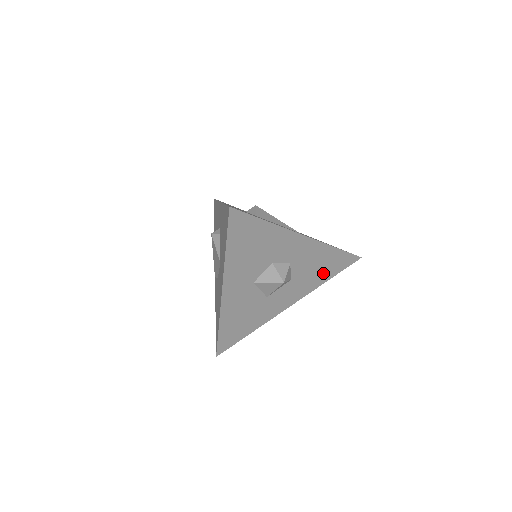
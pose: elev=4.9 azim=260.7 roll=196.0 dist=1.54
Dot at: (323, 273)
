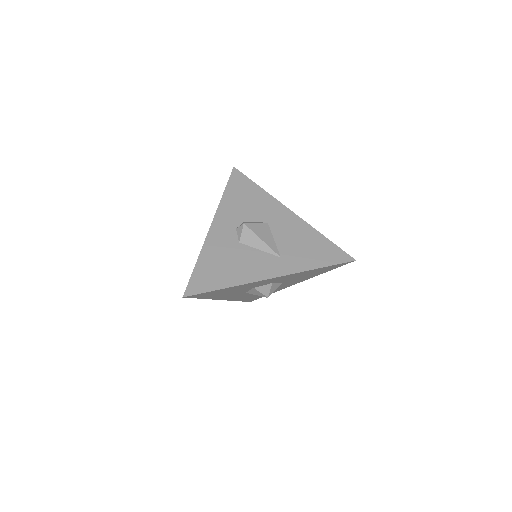
Dot at: (316, 273)
